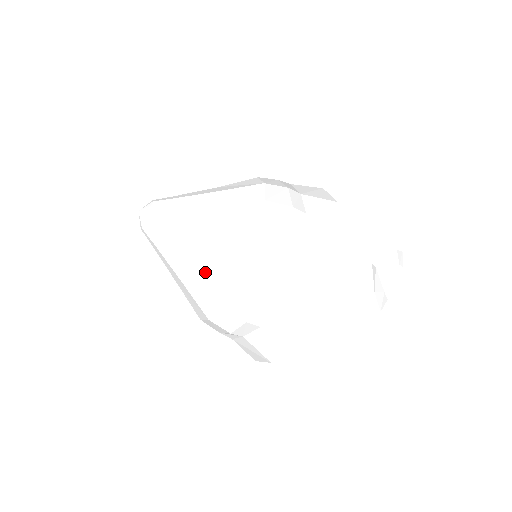
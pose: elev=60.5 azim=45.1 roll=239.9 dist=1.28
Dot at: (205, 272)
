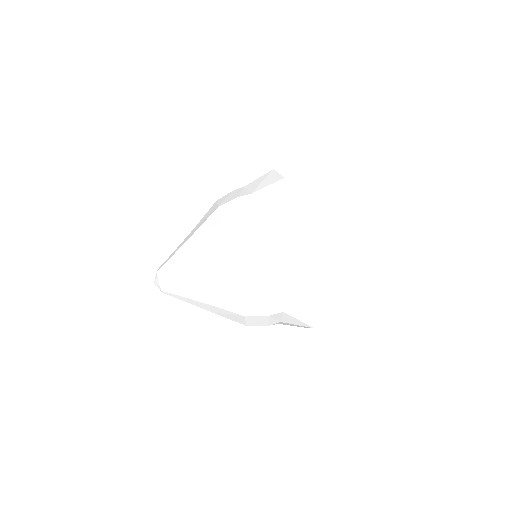
Dot at: (216, 300)
